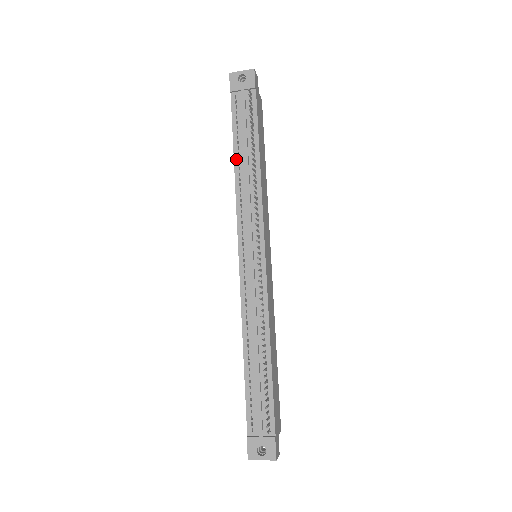
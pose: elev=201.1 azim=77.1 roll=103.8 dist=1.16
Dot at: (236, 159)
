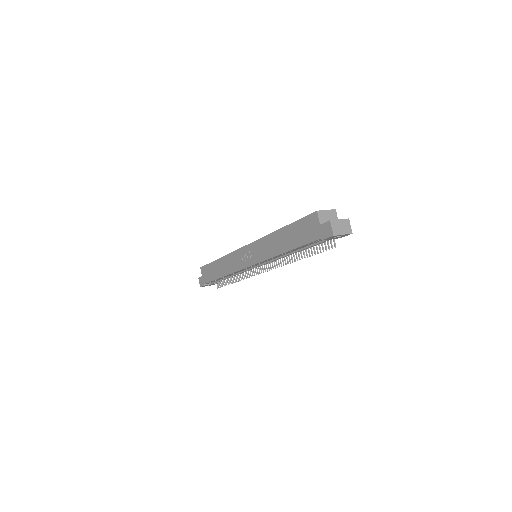
Dot at: (288, 252)
